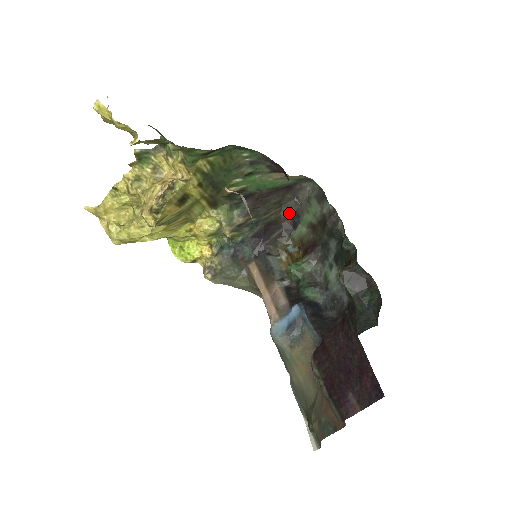
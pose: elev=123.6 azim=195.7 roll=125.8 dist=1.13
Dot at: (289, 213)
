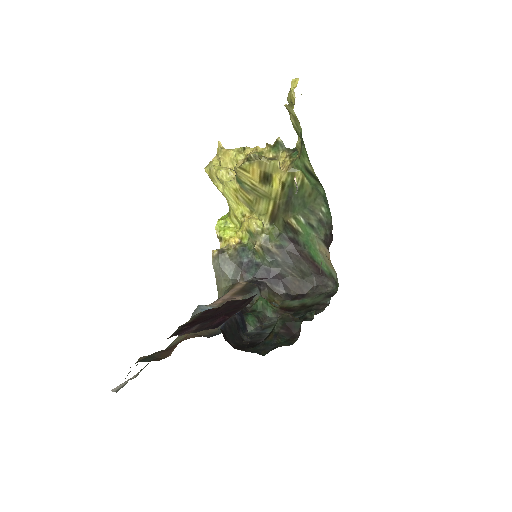
Dot at: (301, 289)
